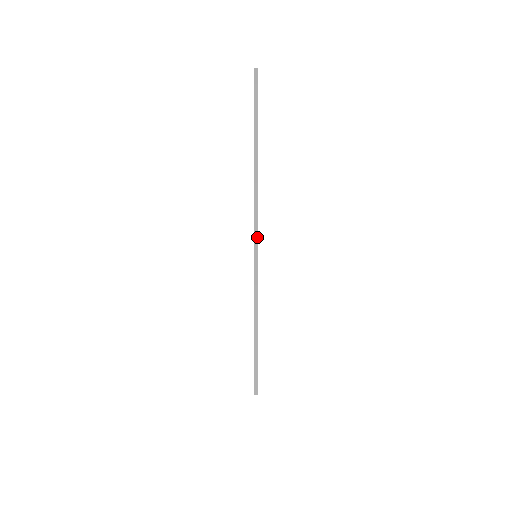
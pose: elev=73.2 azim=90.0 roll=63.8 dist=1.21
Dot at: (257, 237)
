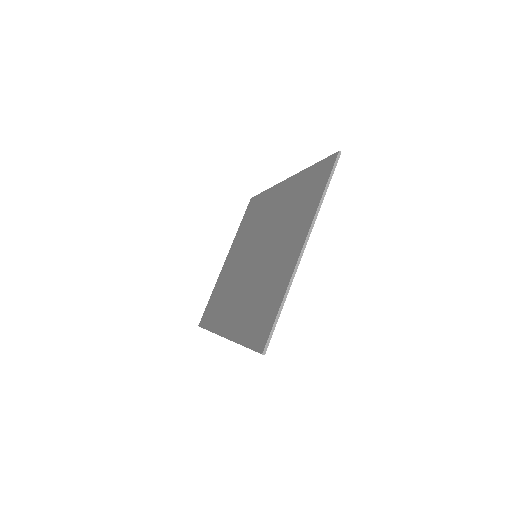
Dot at: occluded
